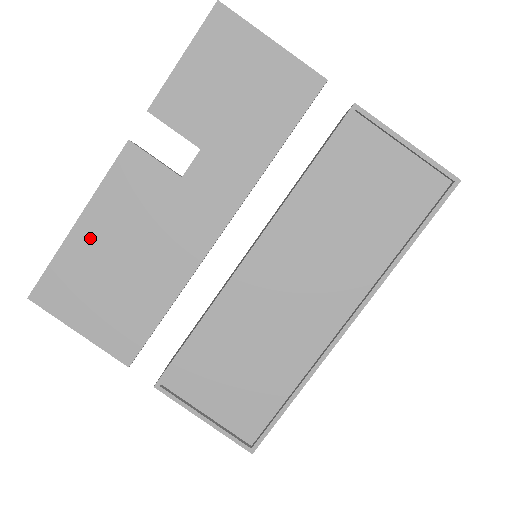
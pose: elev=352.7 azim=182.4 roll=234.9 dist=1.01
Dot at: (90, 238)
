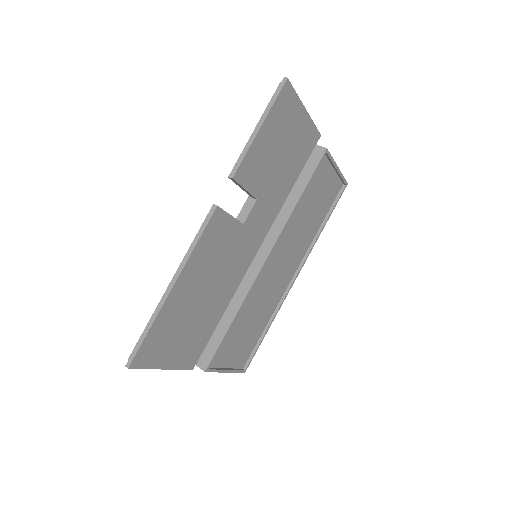
Dot at: (181, 295)
